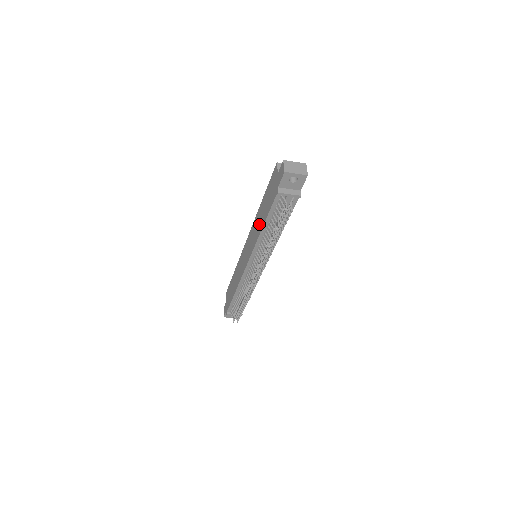
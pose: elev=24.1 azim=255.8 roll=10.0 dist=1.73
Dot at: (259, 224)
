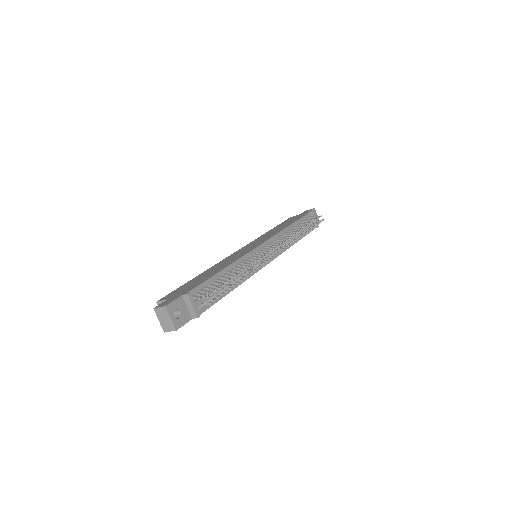
Dot at: (278, 229)
